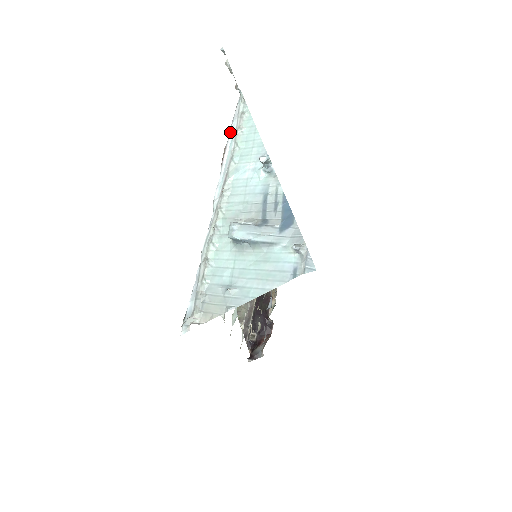
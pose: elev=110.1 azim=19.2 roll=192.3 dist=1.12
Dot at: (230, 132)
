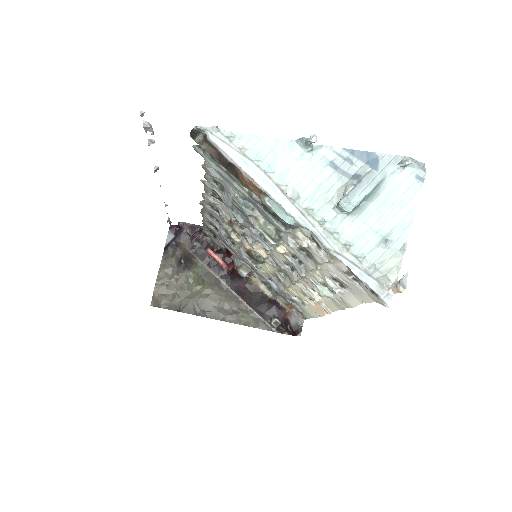
Dot at: (234, 161)
